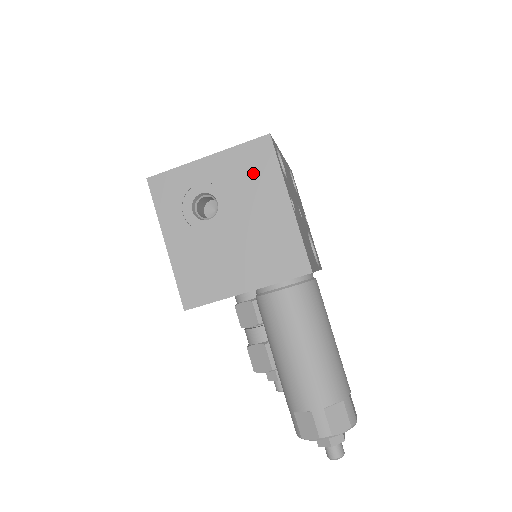
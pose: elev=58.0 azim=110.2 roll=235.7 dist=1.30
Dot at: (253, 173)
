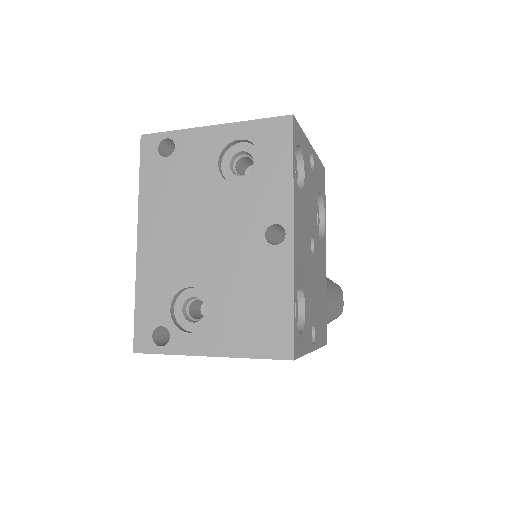
Dot at: occluded
